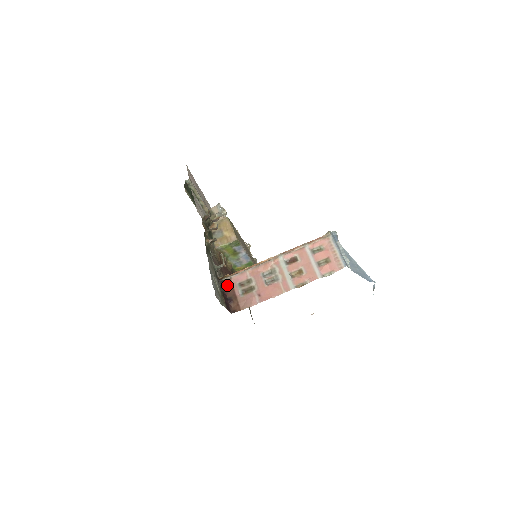
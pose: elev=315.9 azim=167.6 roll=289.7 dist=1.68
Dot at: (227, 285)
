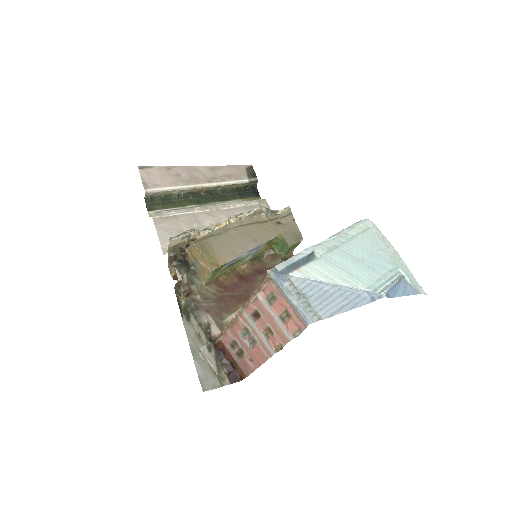
Dot at: (222, 348)
